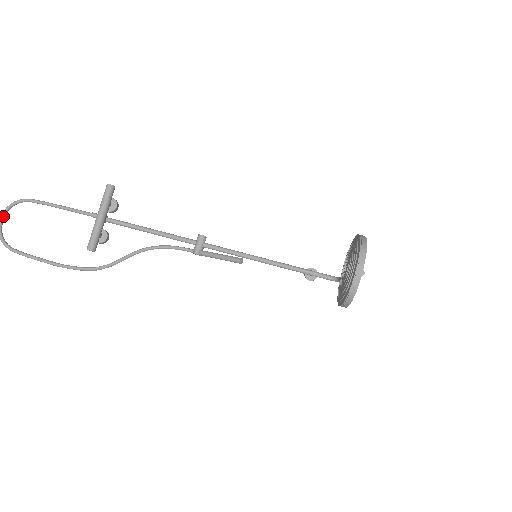
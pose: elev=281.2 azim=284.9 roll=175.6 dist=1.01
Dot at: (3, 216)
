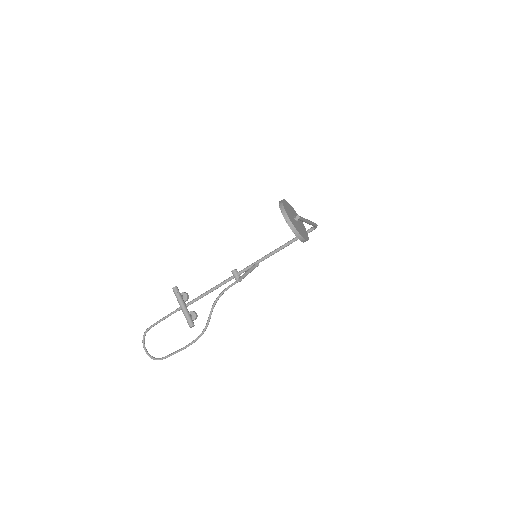
Dot at: (144, 347)
